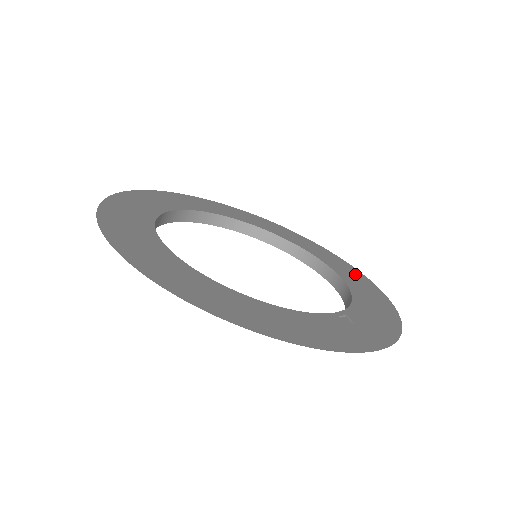
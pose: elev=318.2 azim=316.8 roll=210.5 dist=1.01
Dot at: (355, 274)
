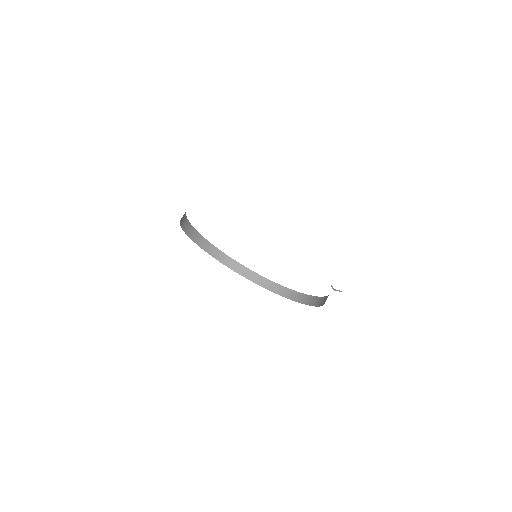
Dot at: occluded
